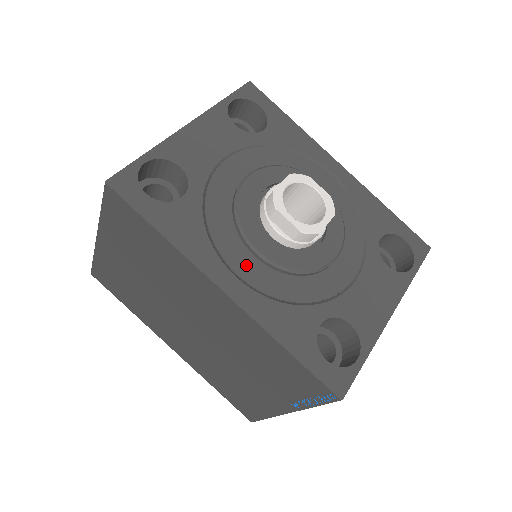
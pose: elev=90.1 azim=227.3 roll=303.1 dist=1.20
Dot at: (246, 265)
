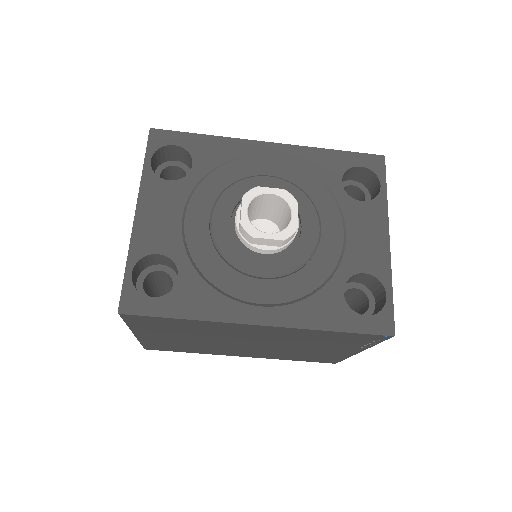
Dot at: (261, 291)
